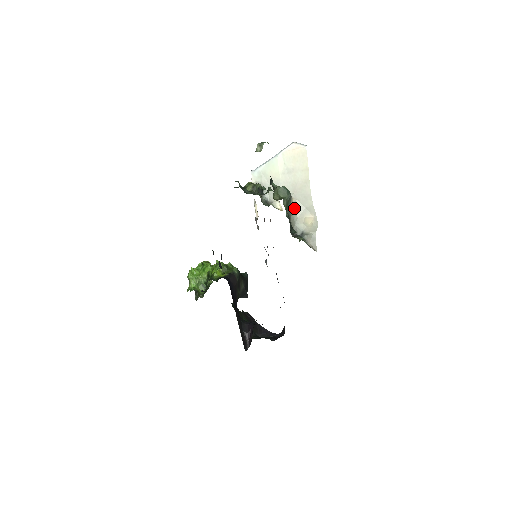
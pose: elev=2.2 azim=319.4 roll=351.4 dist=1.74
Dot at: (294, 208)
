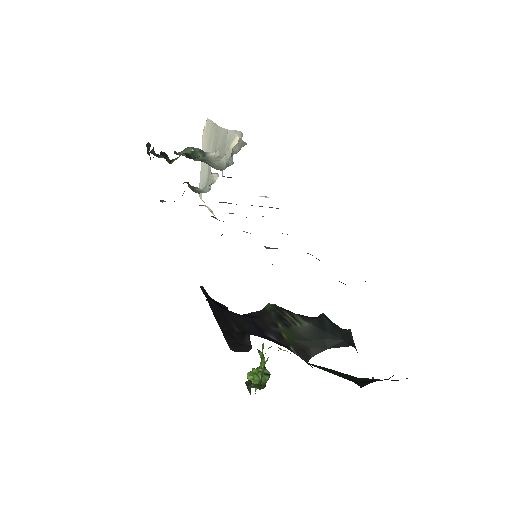
Dot at: (219, 157)
